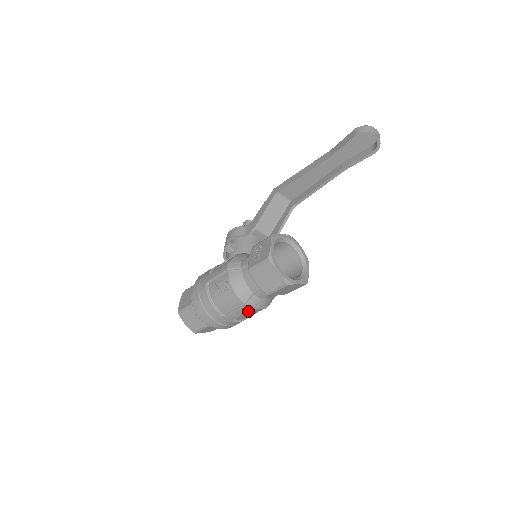
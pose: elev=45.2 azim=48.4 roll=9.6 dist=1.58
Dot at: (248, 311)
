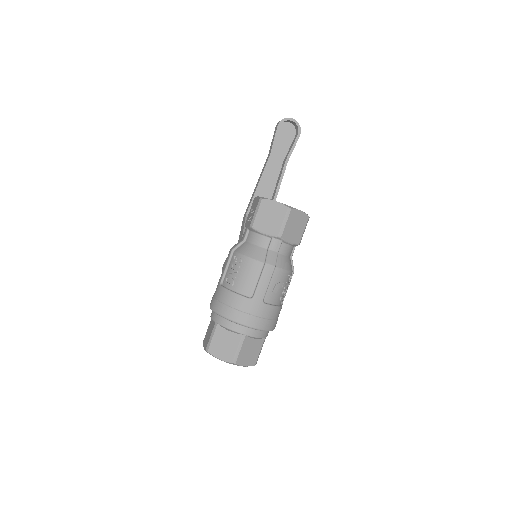
Dot at: (273, 277)
